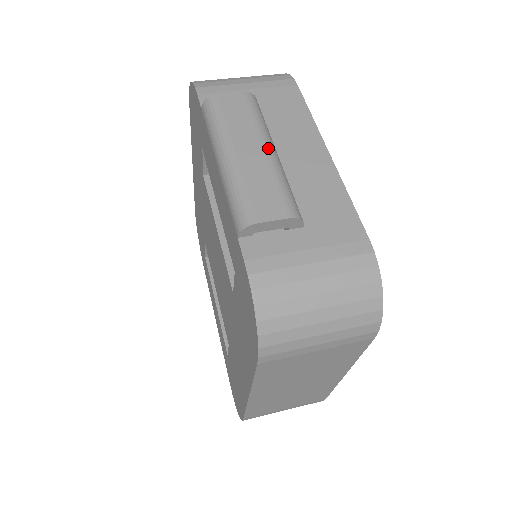
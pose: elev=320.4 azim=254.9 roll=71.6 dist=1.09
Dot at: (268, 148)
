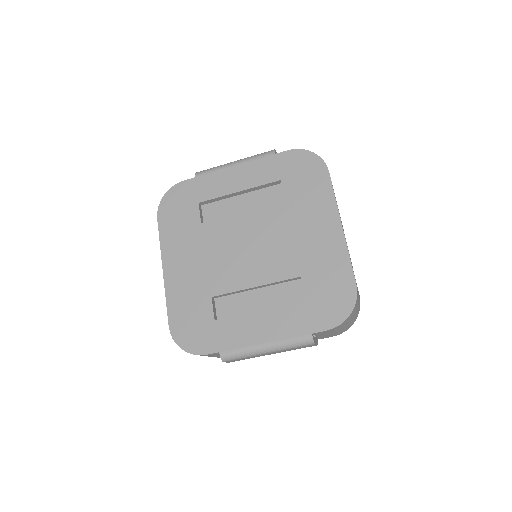
Dot at: occluded
